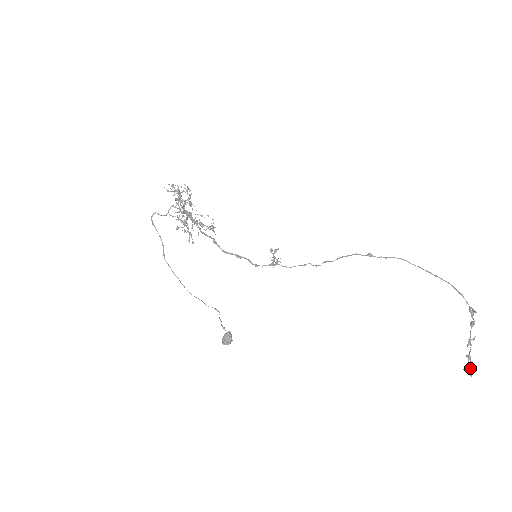
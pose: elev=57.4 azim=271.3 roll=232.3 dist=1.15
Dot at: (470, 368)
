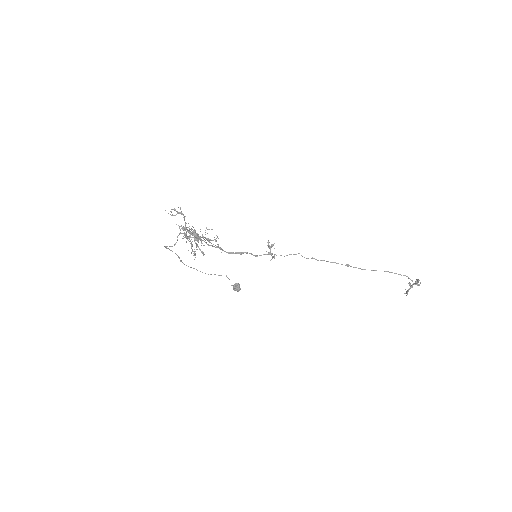
Dot at: (407, 293)
